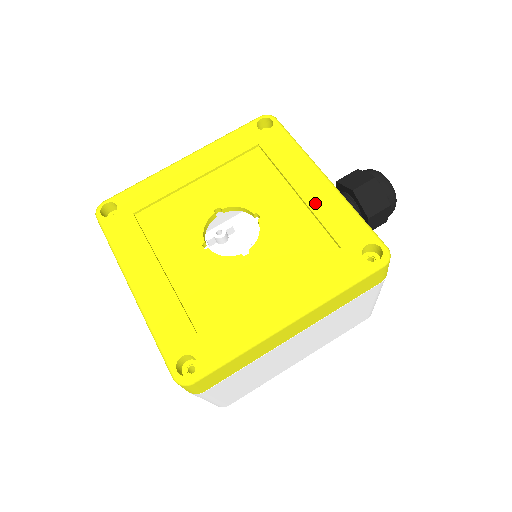
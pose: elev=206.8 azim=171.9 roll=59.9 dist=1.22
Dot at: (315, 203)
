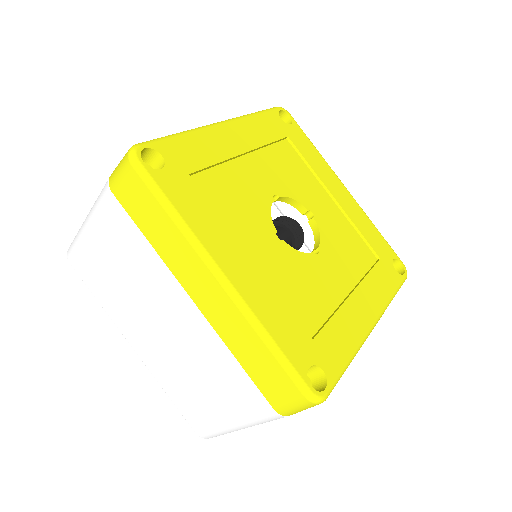
Dot at: (350, 212)
